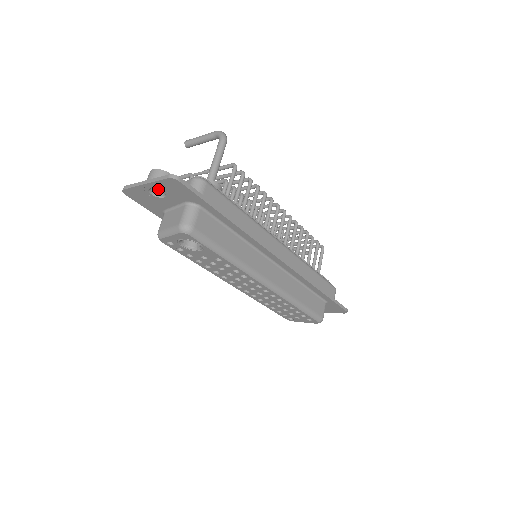
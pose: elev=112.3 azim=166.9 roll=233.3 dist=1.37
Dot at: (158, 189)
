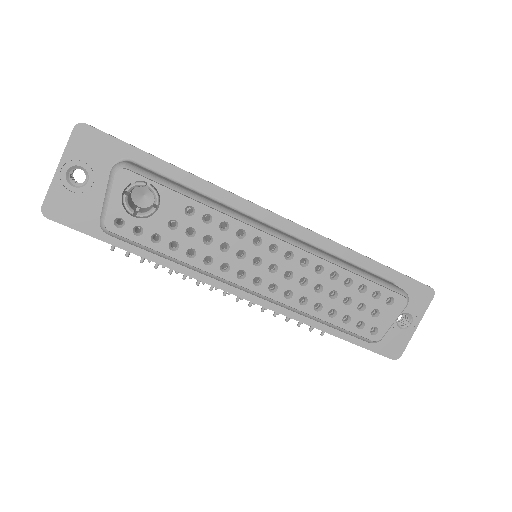
Dot at: (80, 184)
